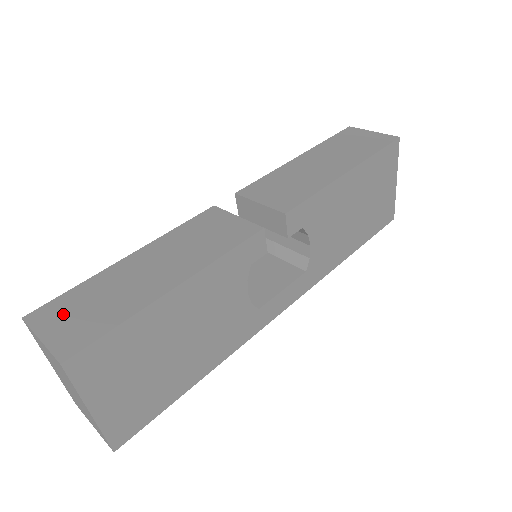
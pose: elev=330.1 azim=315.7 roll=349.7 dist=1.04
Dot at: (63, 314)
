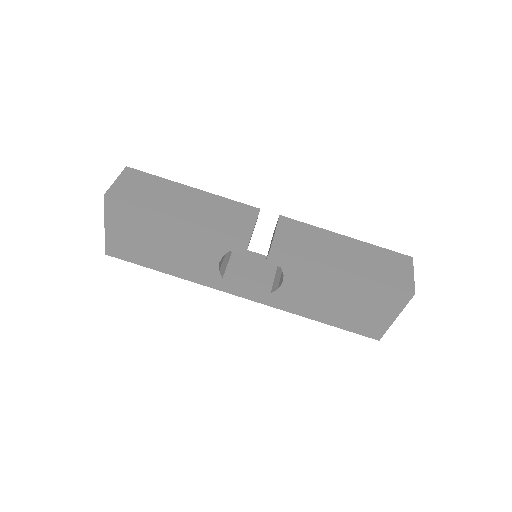
Dot at: (136, 181)
